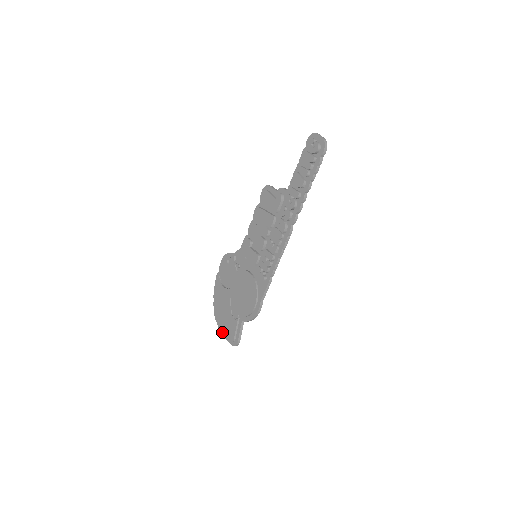
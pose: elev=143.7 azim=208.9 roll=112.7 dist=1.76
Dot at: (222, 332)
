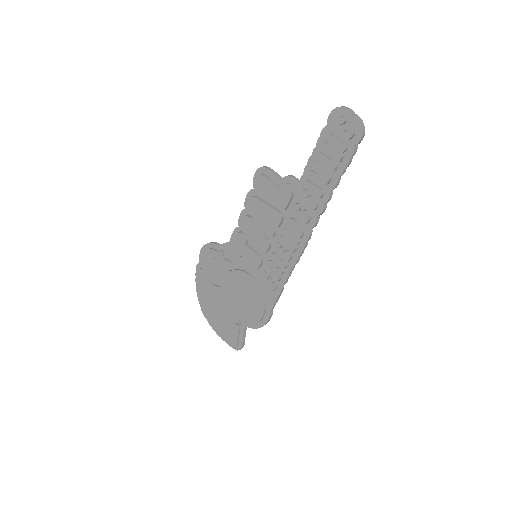
Dot at: (217, 332)
